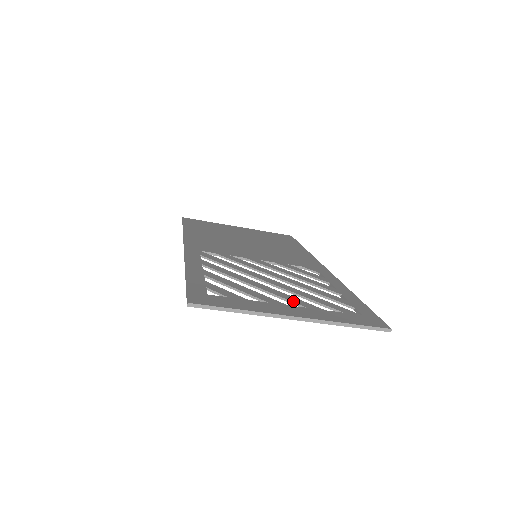
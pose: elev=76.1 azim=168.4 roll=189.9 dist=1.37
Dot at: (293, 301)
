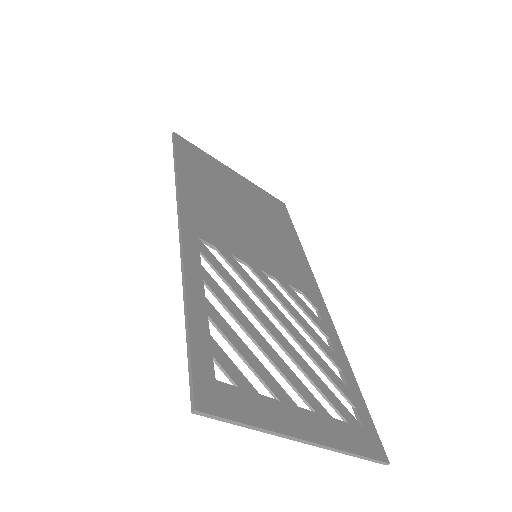
Dot at: (302, 394)
